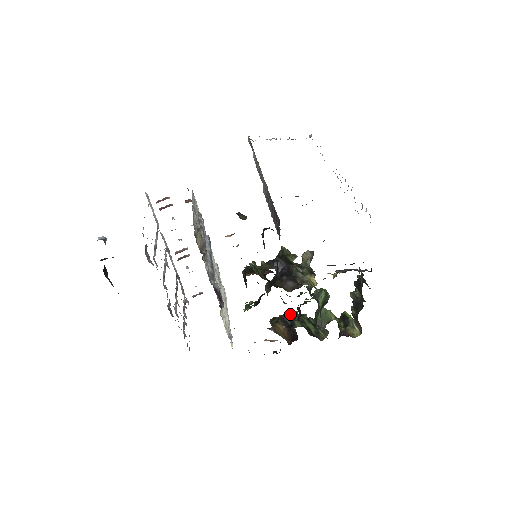
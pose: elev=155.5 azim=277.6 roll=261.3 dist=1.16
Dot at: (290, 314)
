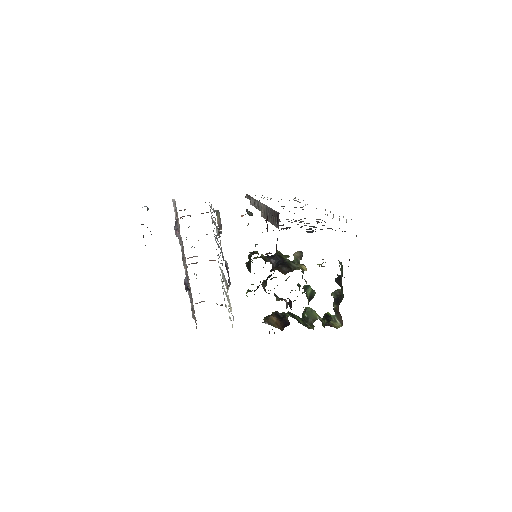
Dot at: occluded
